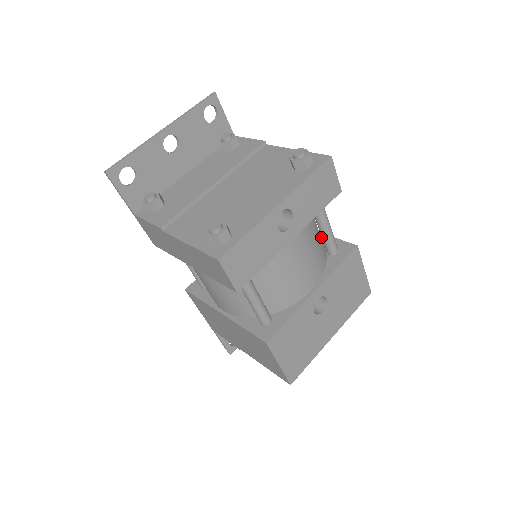
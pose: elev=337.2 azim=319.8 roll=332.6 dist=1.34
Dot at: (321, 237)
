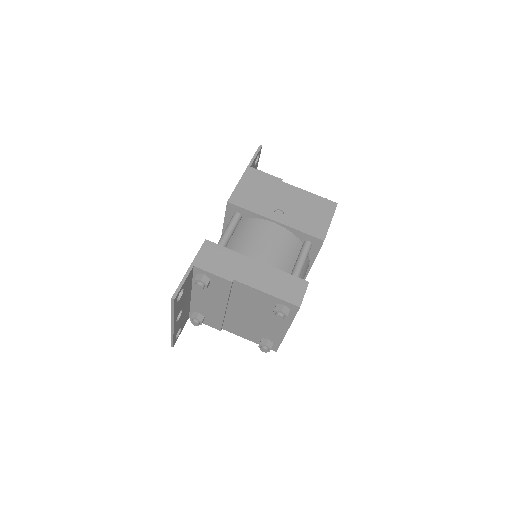
Dot at: (291, 231)
